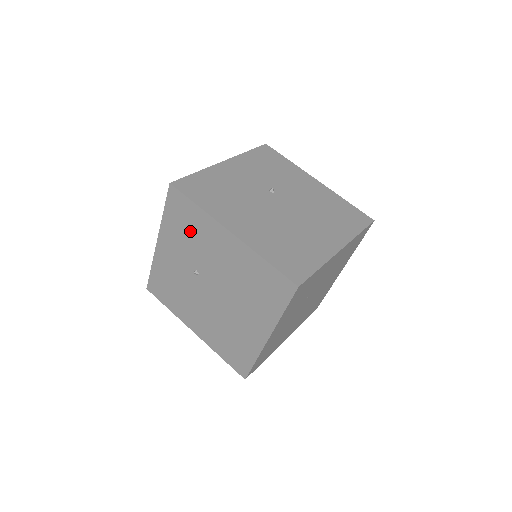
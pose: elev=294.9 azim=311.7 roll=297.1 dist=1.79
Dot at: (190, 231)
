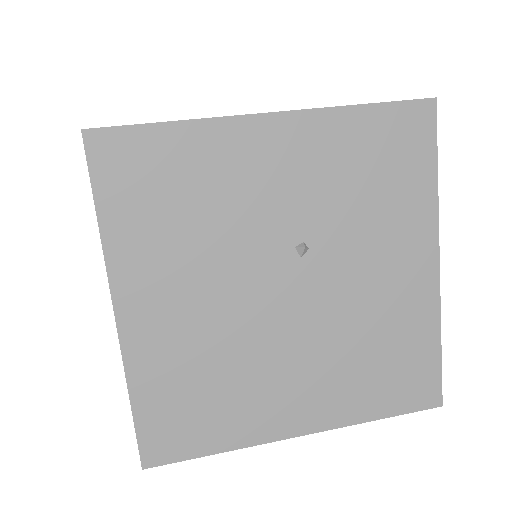
Dot at: occluded
